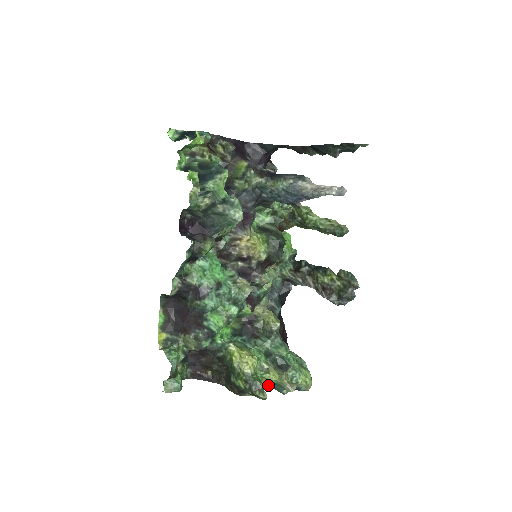
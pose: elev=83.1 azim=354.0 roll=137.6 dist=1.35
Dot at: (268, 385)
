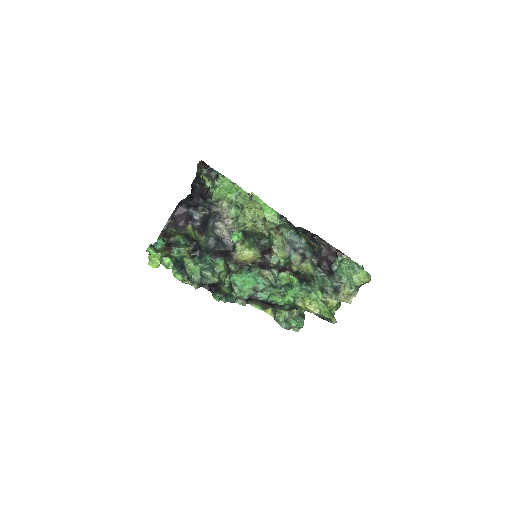
Dot at: occluded
